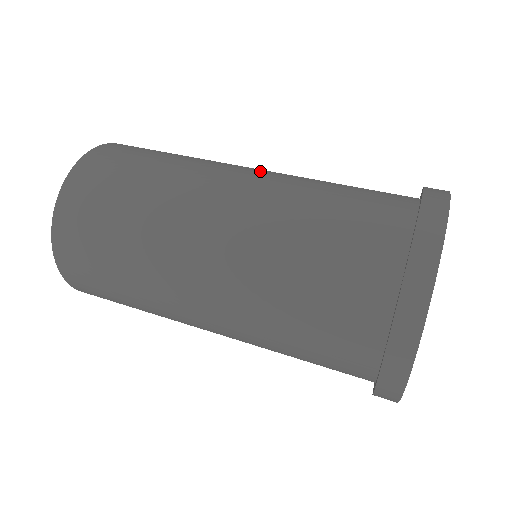
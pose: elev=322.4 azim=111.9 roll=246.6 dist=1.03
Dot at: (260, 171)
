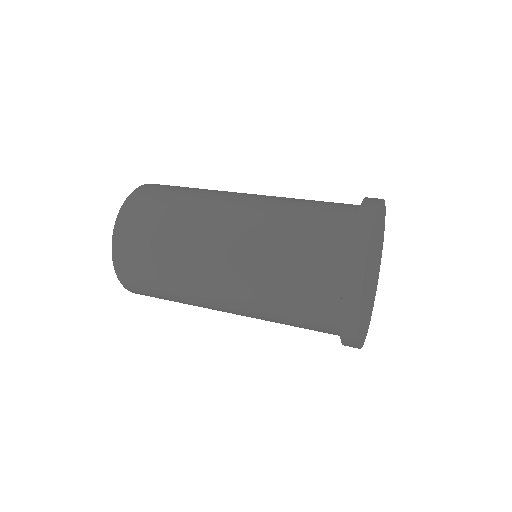
Dot at: (241, 209)
